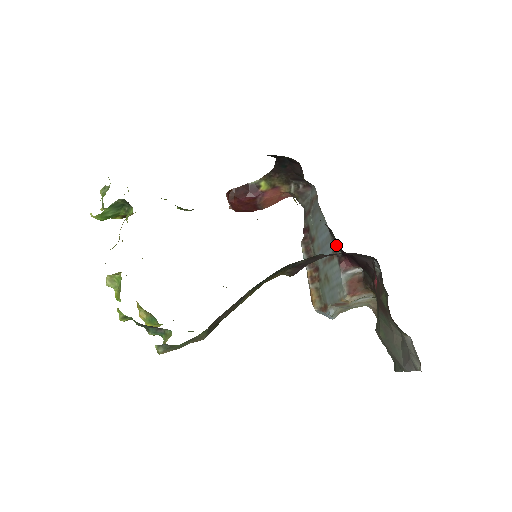
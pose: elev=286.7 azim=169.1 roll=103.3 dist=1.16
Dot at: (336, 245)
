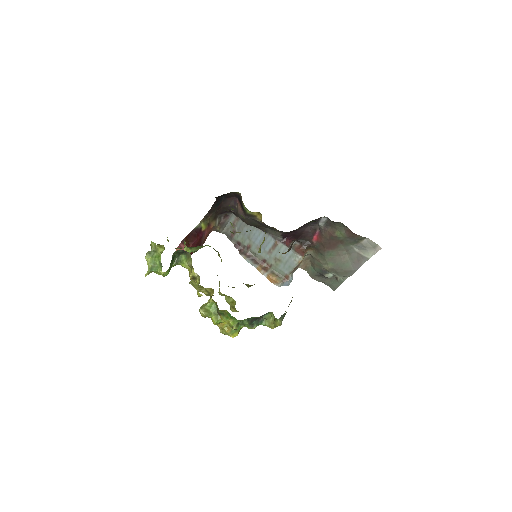
Dot at: (277, 235)
